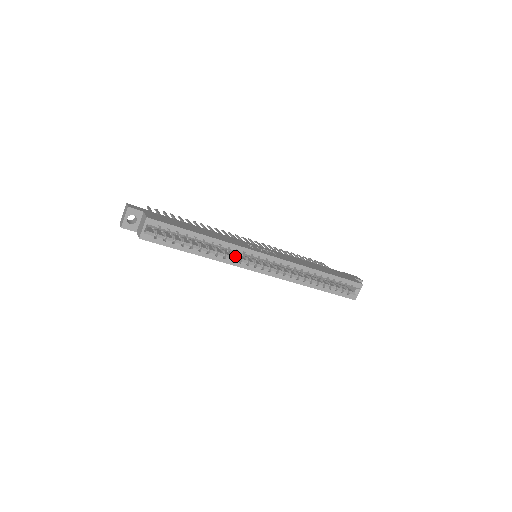
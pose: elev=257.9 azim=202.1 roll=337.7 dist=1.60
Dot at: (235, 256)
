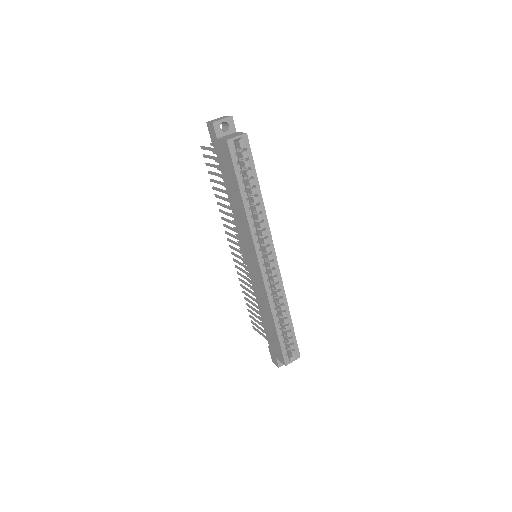
Dot at: (257, 234)
